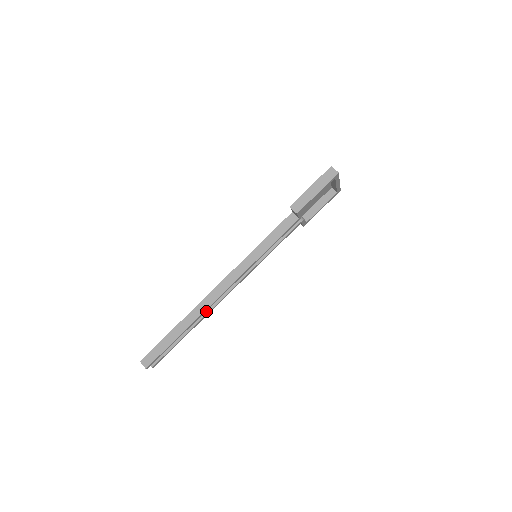
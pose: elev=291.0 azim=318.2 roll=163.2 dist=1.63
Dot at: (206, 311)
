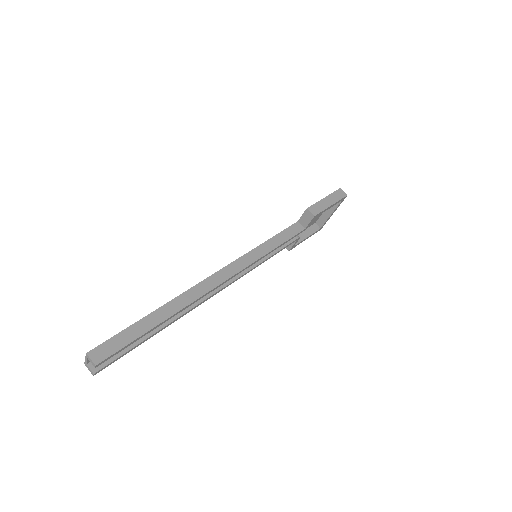
Dot at: (189, 306)
